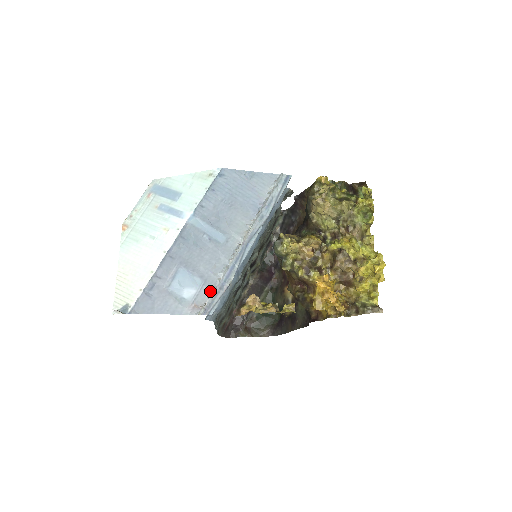
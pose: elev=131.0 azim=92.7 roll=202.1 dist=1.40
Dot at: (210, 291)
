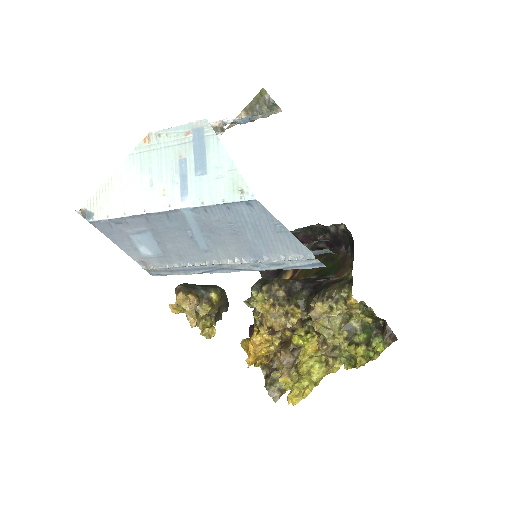
Dot at: (163, 265)
